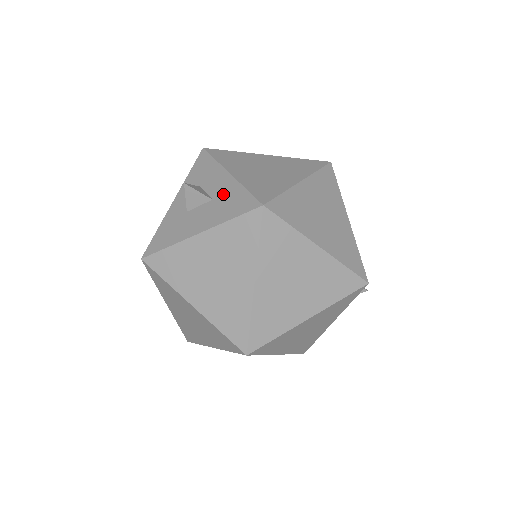
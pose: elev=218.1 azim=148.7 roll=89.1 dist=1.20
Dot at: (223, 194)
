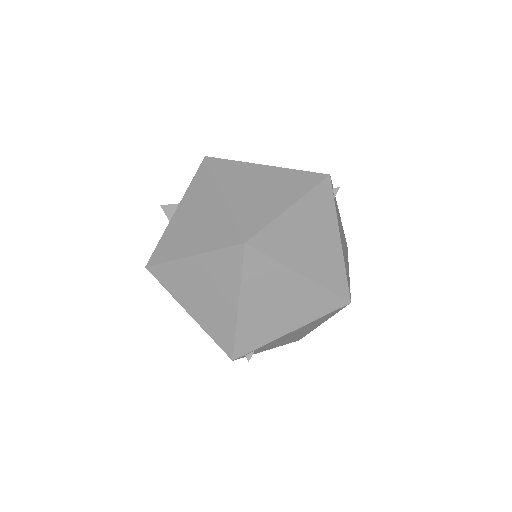
Dot at: occluded
